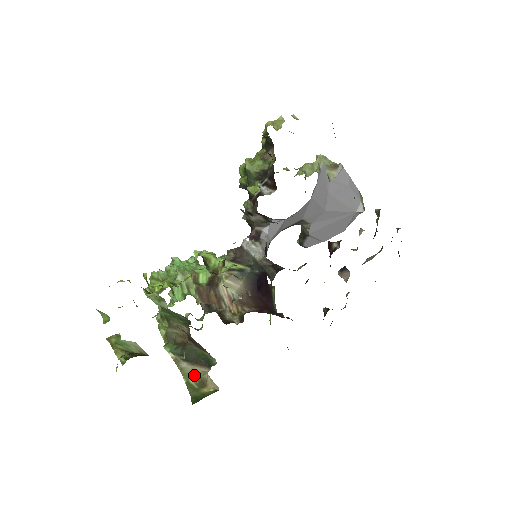
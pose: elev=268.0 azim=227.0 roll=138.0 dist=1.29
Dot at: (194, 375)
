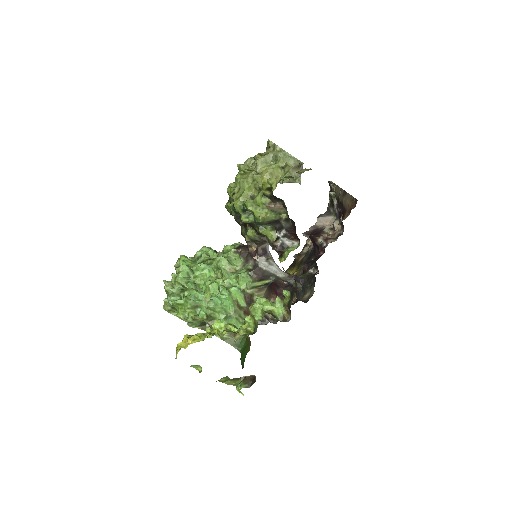
Dot at: occluded
